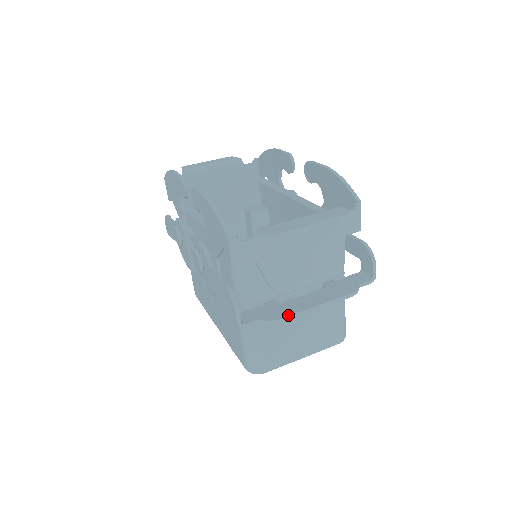
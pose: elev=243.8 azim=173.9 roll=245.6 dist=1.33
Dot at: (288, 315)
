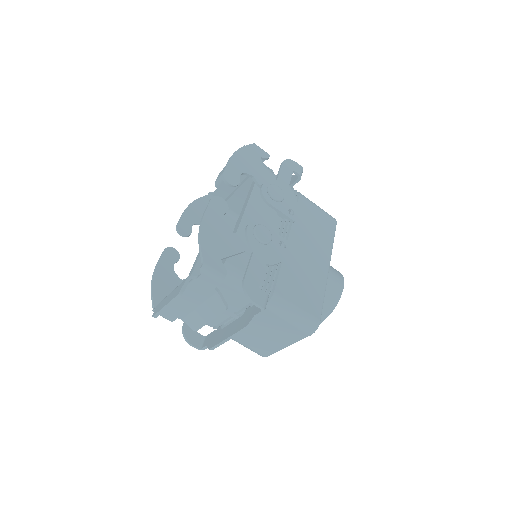
Dot at: (214, 345)
